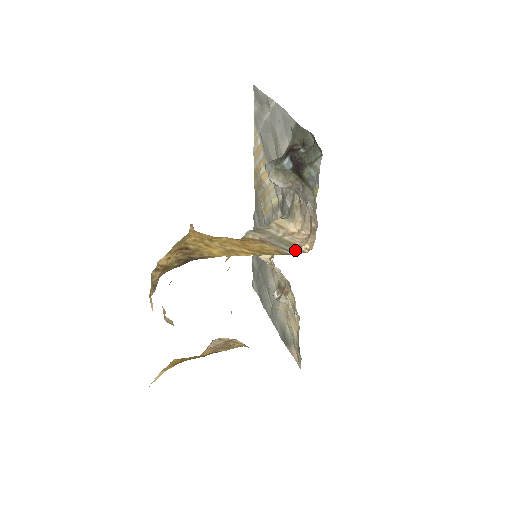
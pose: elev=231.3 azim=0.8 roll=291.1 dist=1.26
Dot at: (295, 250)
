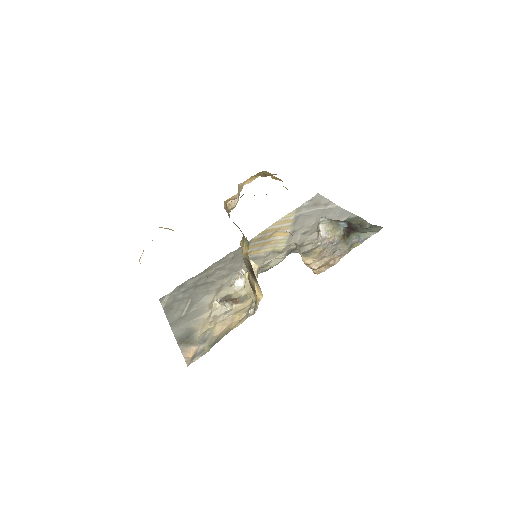
Dot at: occluded
